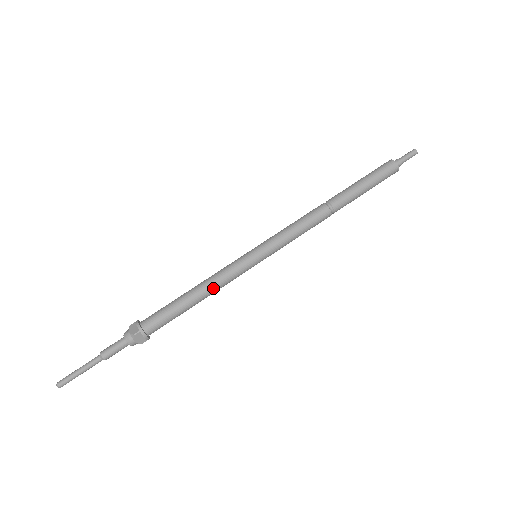
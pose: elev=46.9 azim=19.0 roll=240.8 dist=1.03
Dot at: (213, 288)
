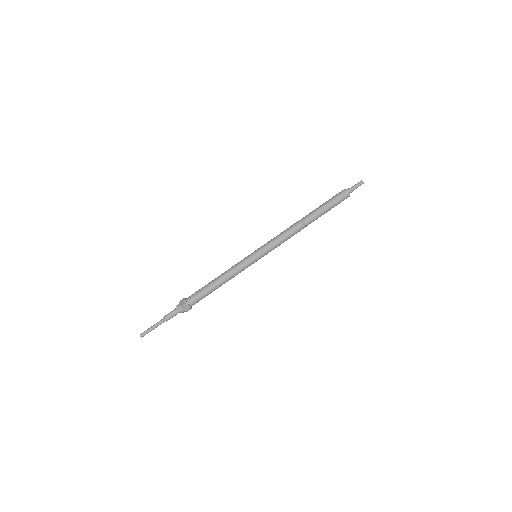
Dot at: (229, 277)
